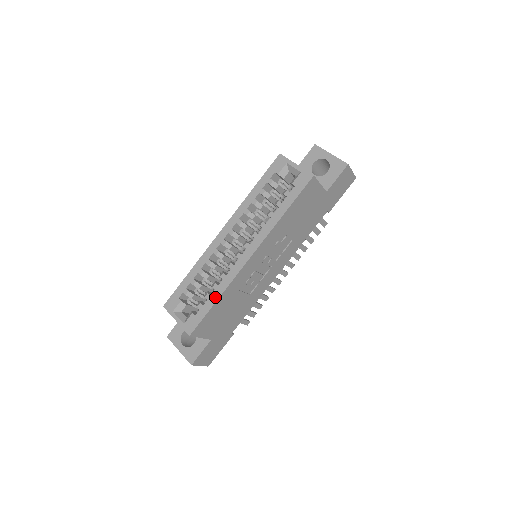
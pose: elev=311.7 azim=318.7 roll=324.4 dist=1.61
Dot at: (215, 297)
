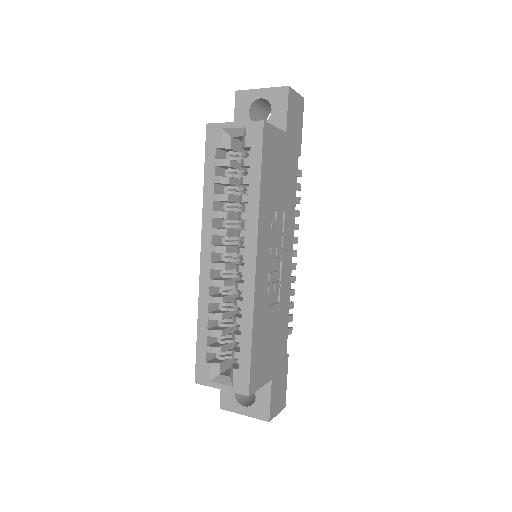
Dot at: (247, 334)
